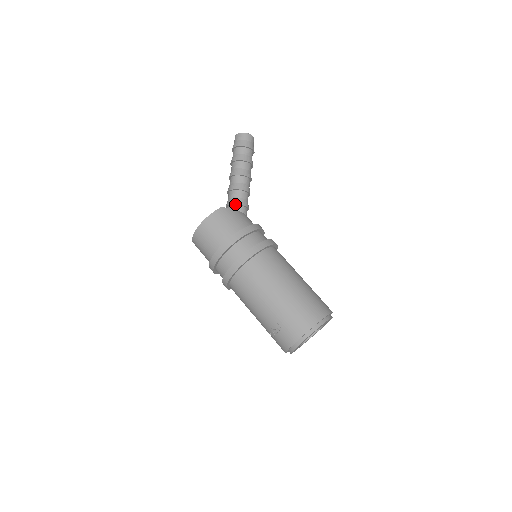
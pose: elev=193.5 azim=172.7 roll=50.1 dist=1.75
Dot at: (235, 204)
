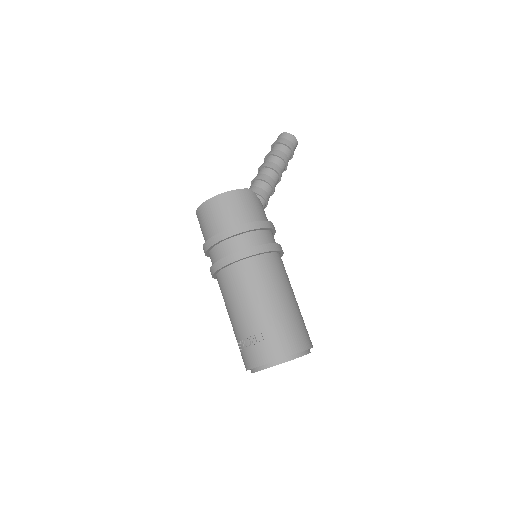
Dot at: (259, 194)
